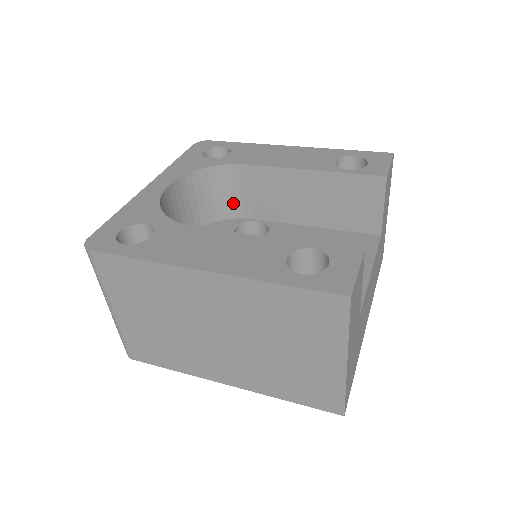
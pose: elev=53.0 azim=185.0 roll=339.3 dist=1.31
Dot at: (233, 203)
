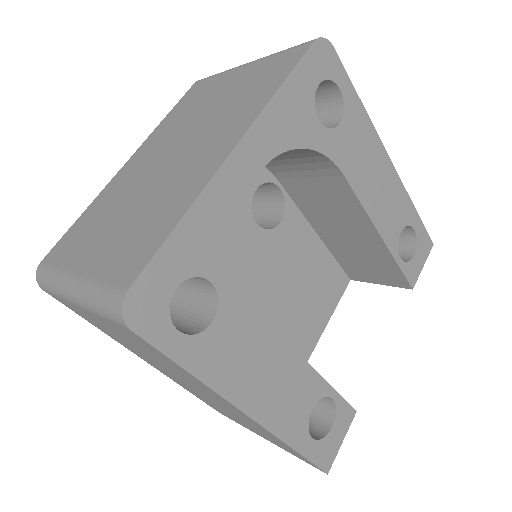
Dot at: (281, 163)
